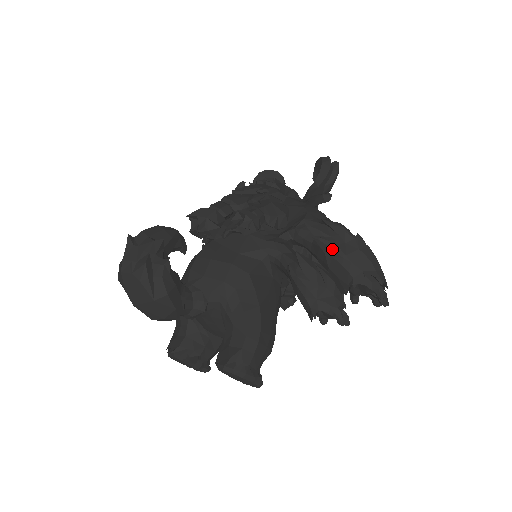
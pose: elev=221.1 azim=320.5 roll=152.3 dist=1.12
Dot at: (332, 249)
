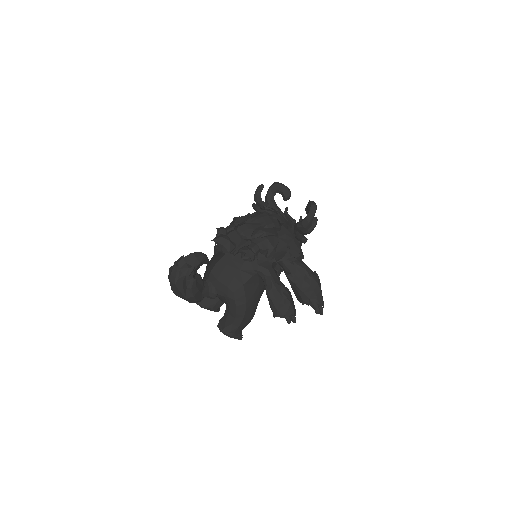
Dot at: (294, 283)
